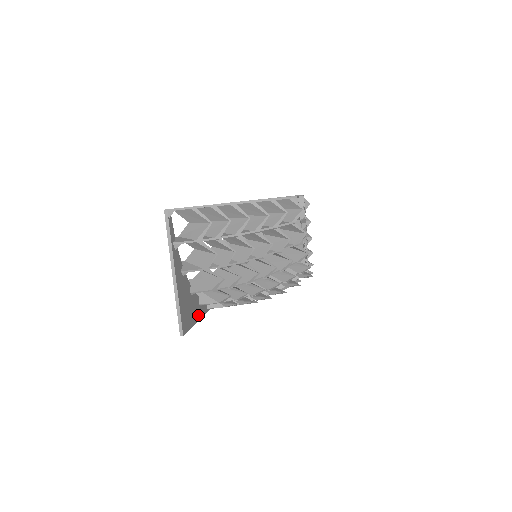
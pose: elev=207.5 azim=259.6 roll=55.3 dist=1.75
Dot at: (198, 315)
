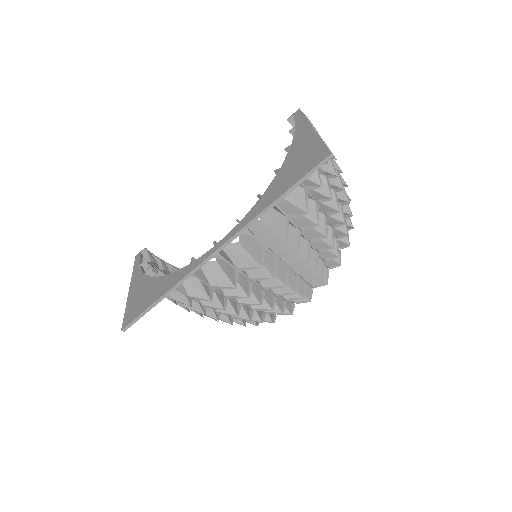
Dot at: occluded
